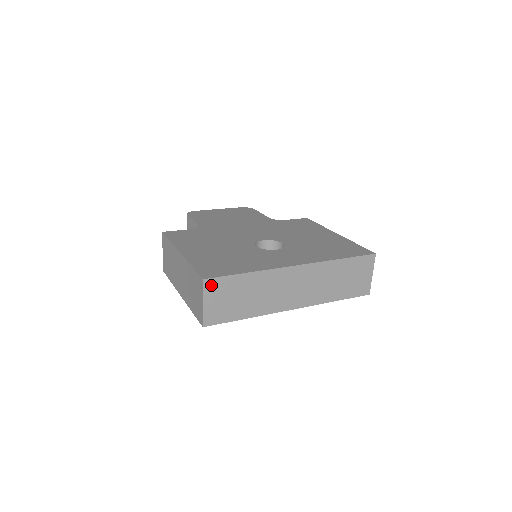
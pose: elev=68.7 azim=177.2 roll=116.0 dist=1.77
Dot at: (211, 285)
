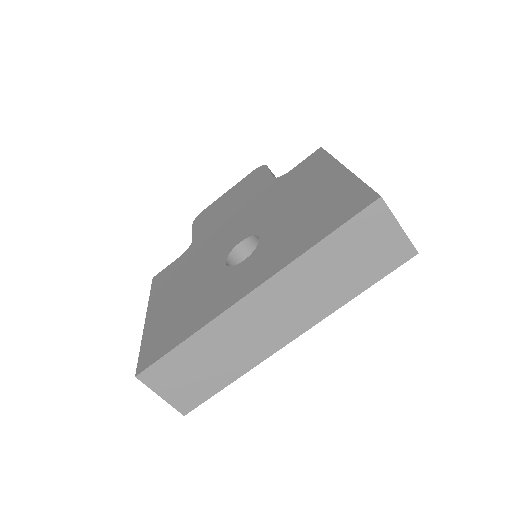
Dot at: (151, 376)
